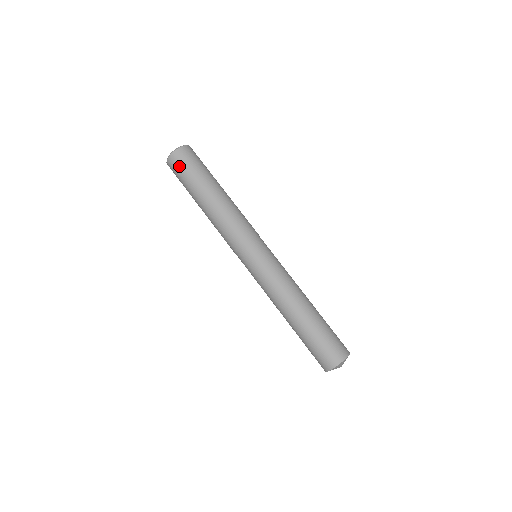
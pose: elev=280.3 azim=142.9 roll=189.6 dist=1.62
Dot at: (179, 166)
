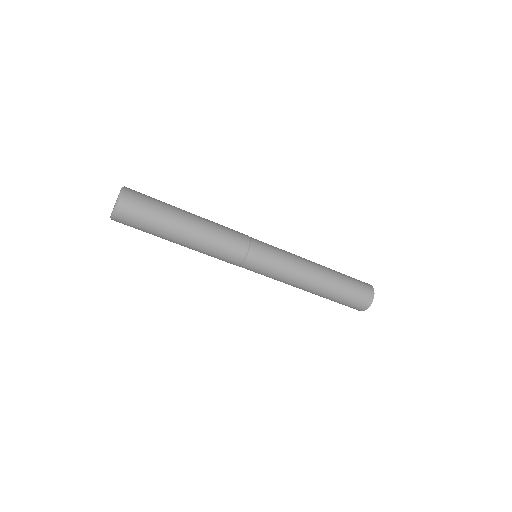
Dot at: (130, 224)
